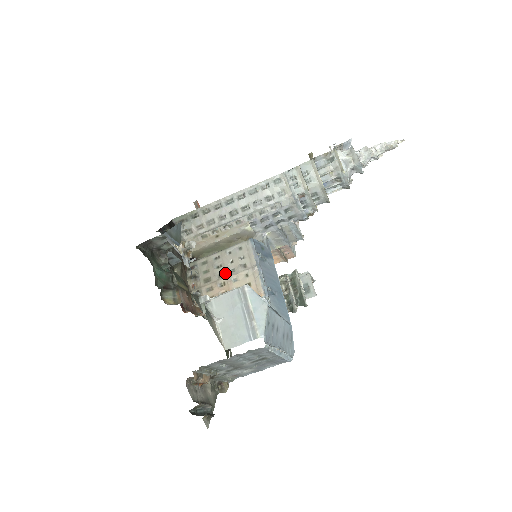
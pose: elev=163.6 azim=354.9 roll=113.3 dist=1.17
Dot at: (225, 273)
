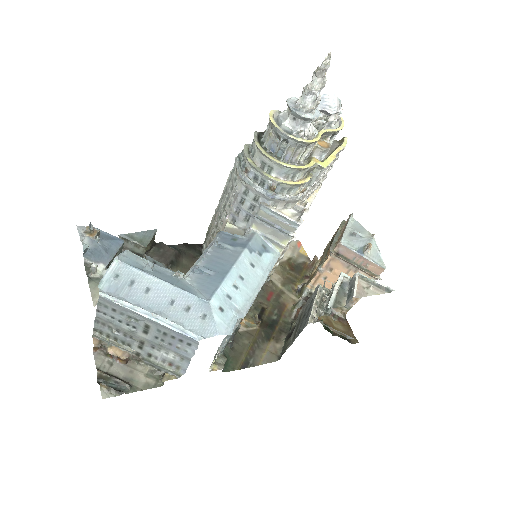
Dot at: occluded
